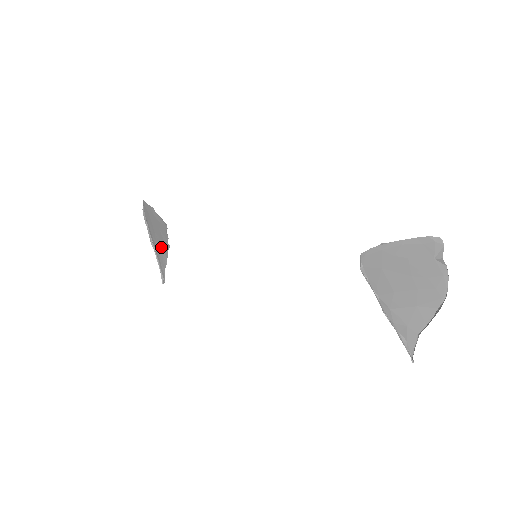
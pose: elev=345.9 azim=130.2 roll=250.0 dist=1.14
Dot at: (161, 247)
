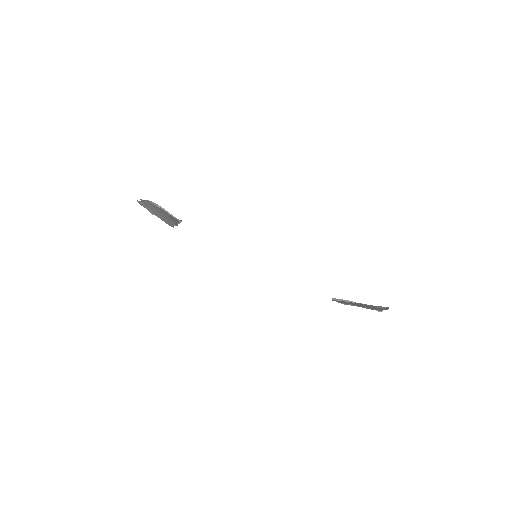
Dot at: occluded
